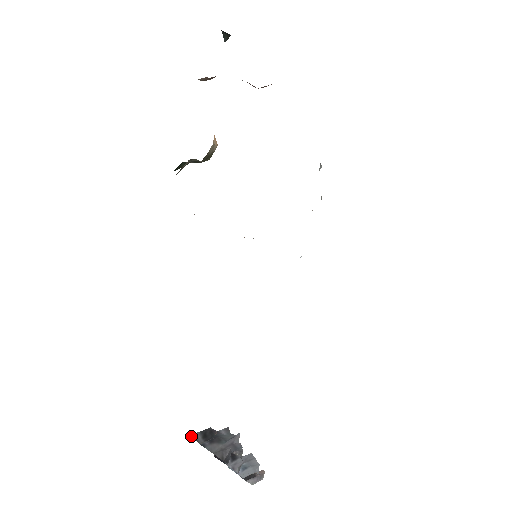
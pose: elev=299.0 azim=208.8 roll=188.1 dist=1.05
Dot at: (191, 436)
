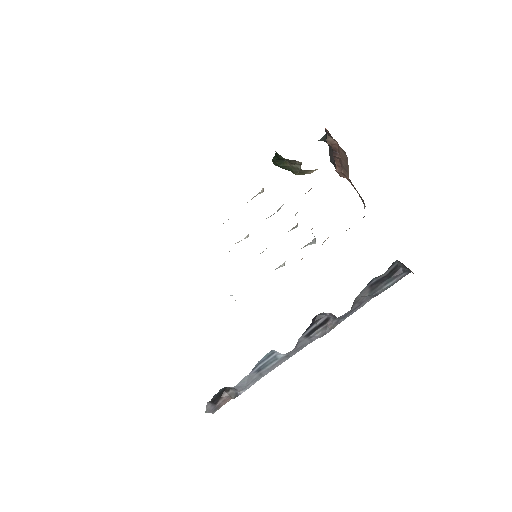
Dot at: occluded
